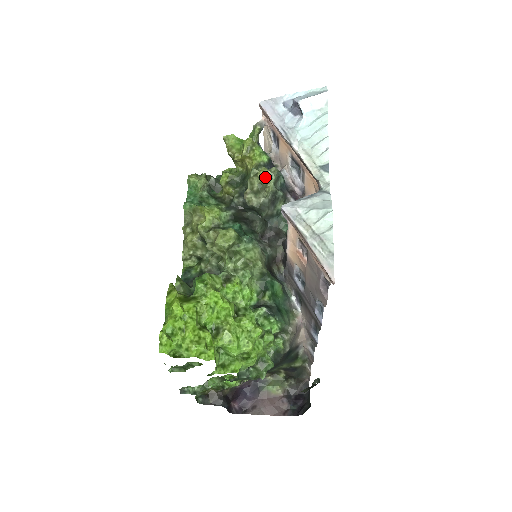
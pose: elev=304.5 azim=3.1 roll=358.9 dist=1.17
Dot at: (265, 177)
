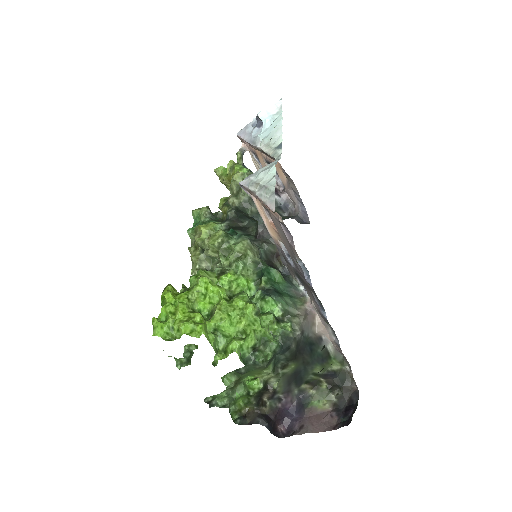
Dot at: (239, 178)
